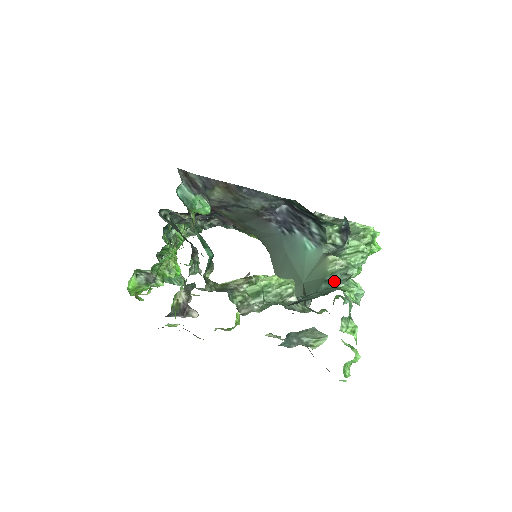
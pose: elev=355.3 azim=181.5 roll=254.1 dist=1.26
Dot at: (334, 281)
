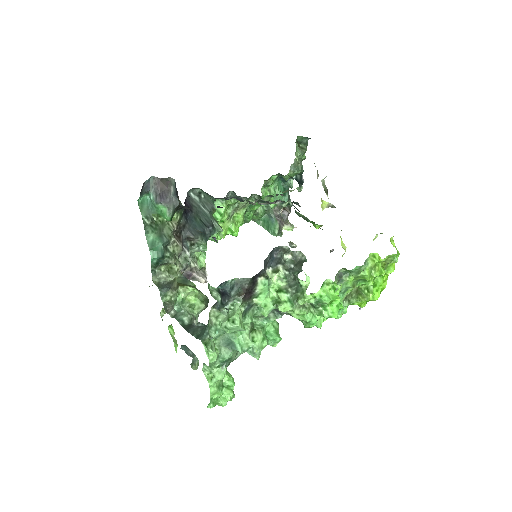
Dot at: occluded
